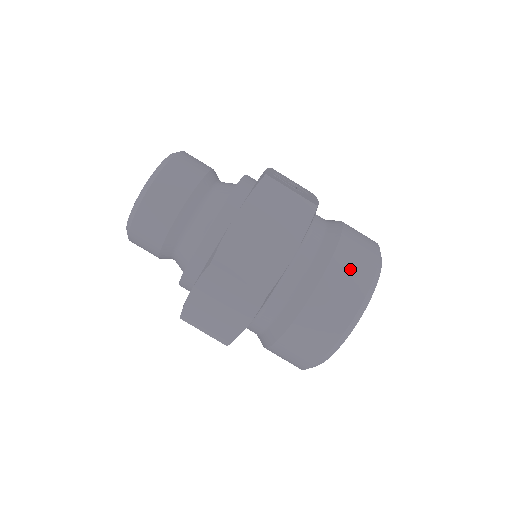
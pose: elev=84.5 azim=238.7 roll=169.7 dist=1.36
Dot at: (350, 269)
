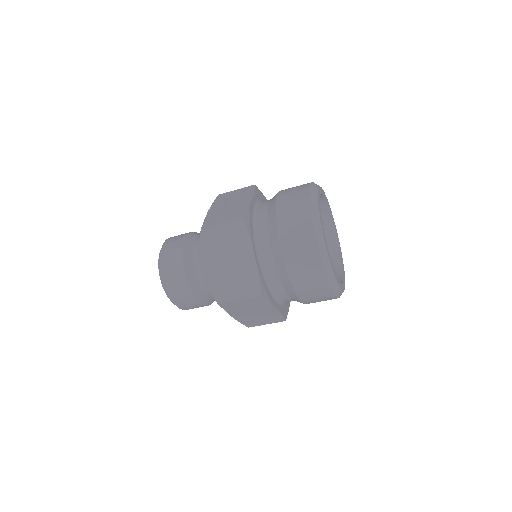
Dot at: (294, 234)
